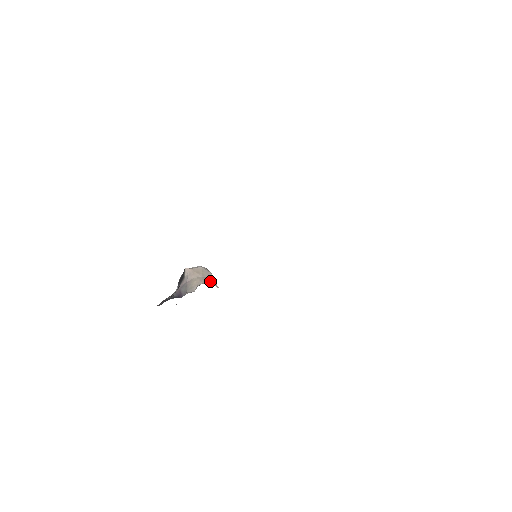
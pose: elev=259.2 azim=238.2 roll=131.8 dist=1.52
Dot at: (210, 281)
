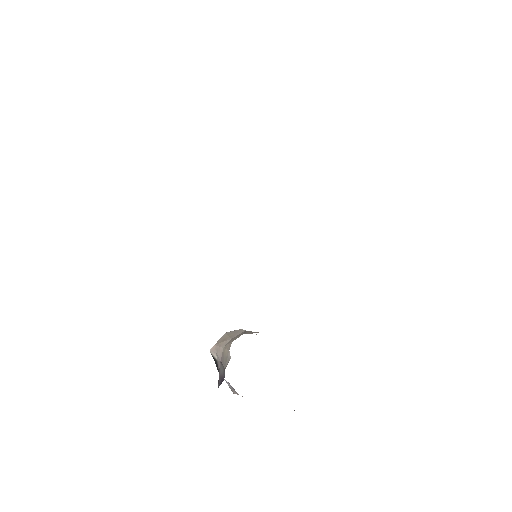
Dot at: (242, 334)
